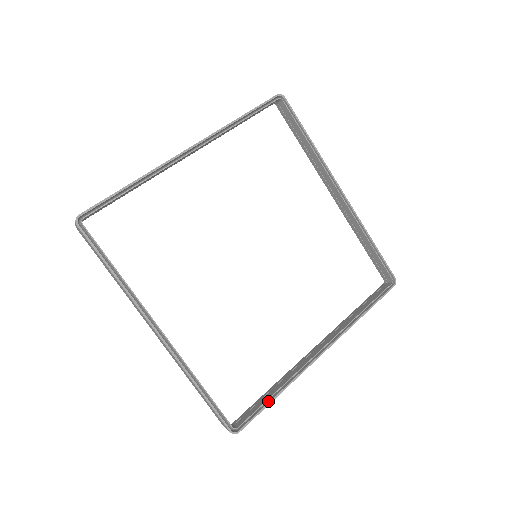
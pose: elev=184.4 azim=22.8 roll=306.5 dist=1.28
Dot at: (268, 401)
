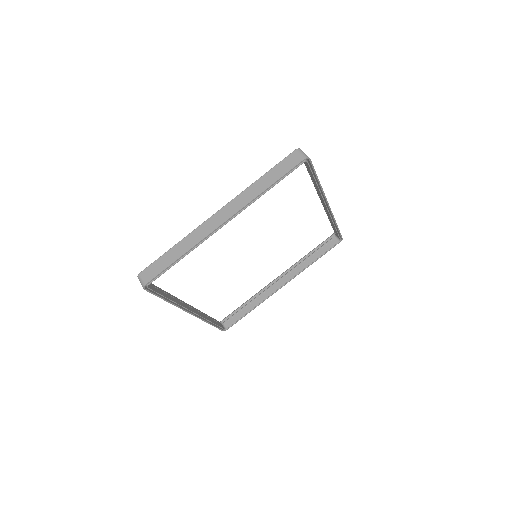
Dot at: (246, 314)
